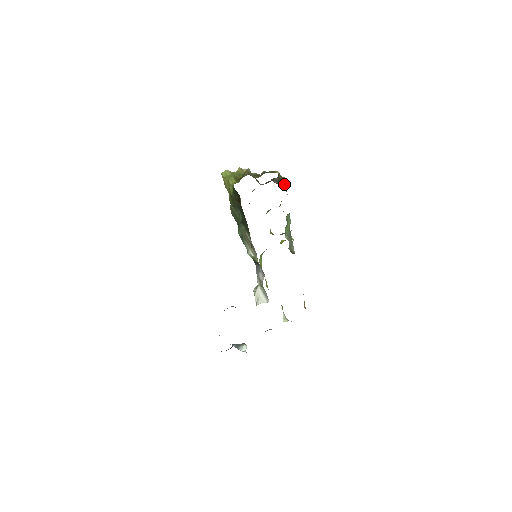
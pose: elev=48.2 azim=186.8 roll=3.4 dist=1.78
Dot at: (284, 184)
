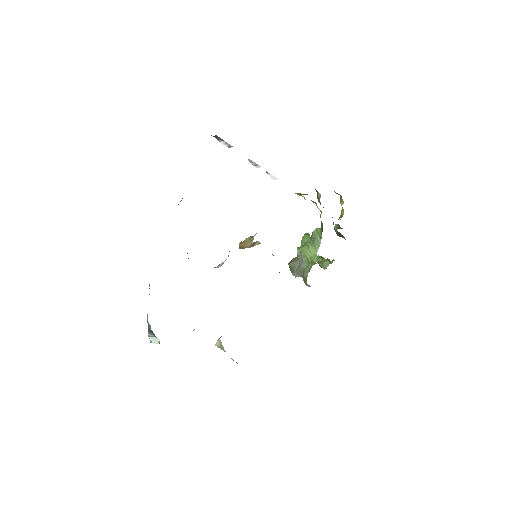
Dot at: occluded
